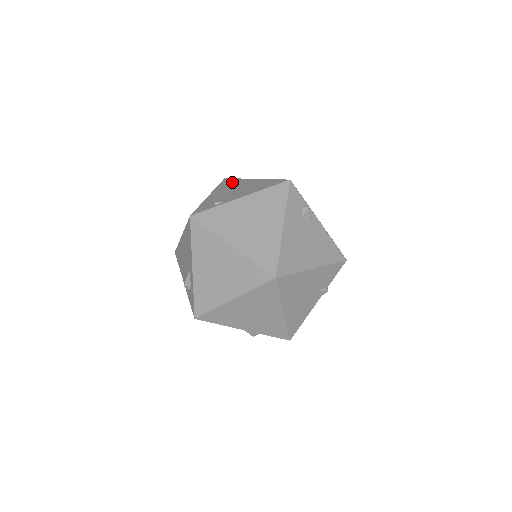
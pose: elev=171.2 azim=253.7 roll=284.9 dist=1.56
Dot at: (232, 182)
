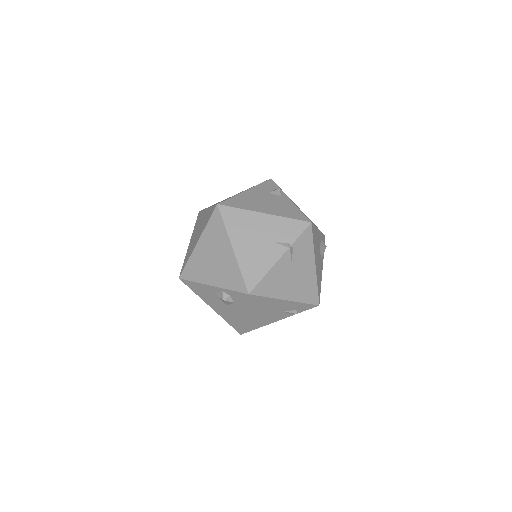
Dot at: occluded
